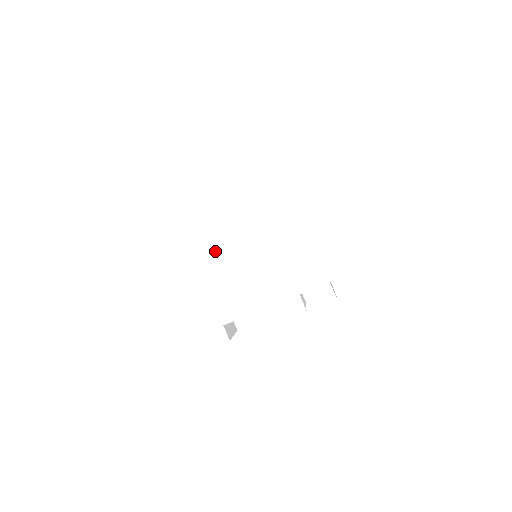
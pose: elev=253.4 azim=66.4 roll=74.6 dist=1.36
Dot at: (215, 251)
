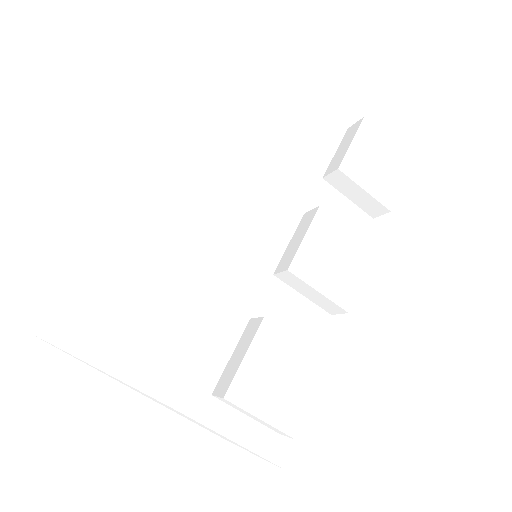
Dot at: (147, 222)
